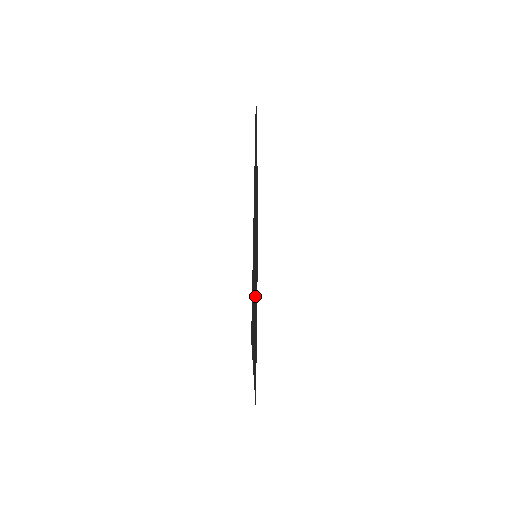
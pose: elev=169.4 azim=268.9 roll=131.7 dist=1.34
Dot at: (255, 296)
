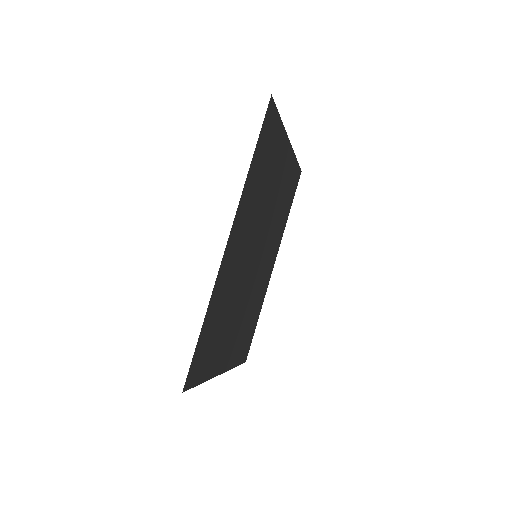
Dot at: (245, 295)
